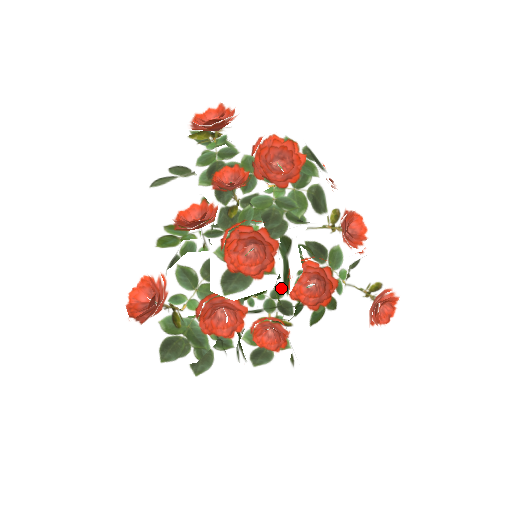
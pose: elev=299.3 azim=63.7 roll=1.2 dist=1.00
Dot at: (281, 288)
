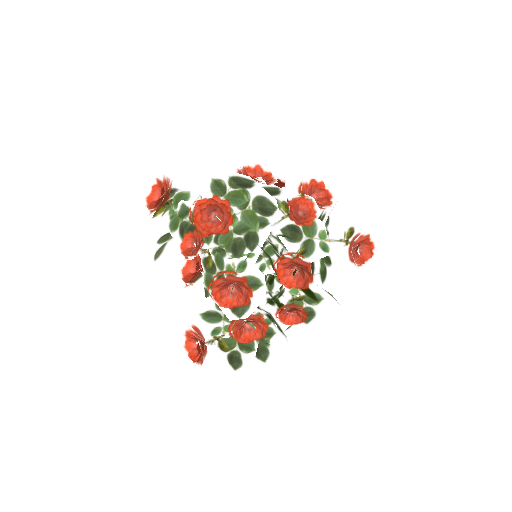
Dot at: occluded
